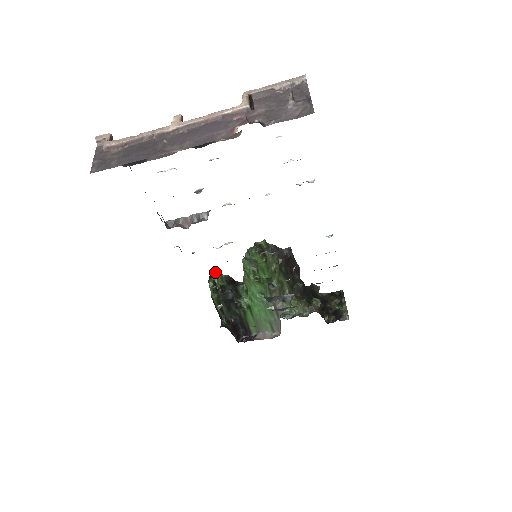
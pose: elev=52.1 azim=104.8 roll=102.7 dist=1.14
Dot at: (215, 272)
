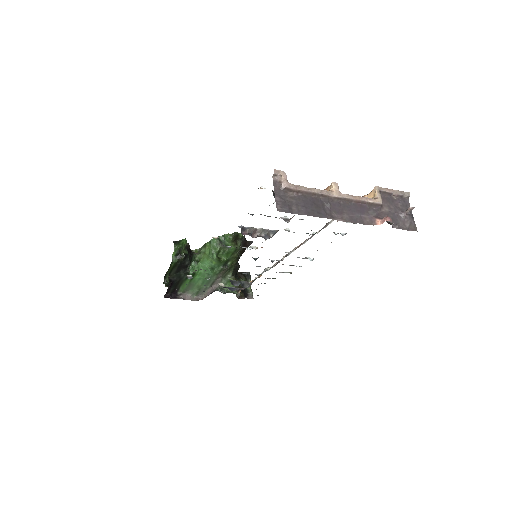
Dot at: (185, 241)
